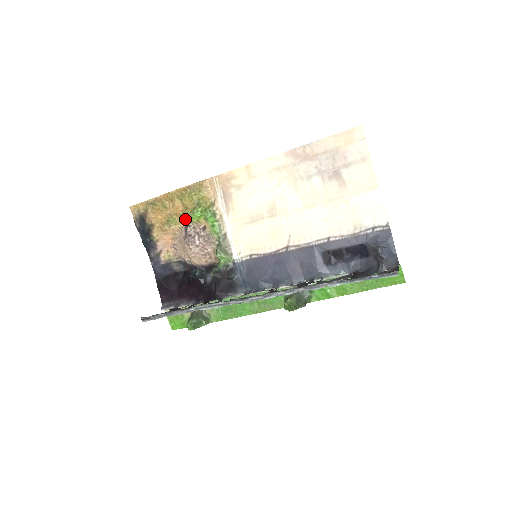
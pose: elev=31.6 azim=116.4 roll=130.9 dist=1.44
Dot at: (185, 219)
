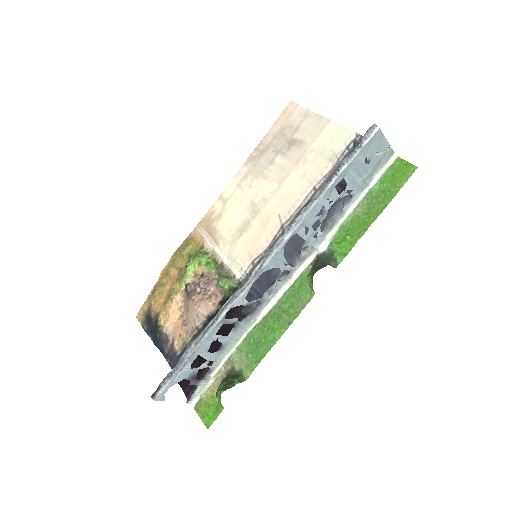
Dot at: (182, 278)
